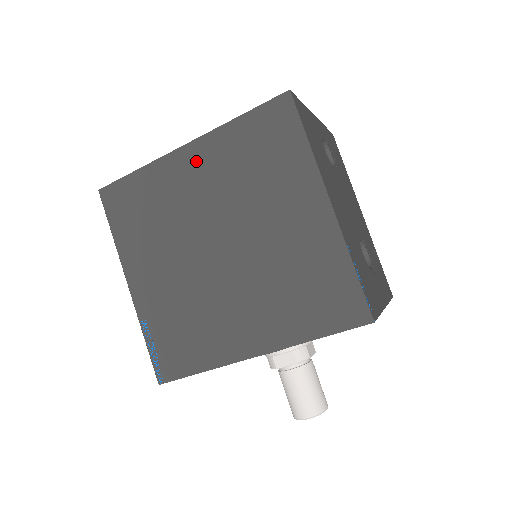
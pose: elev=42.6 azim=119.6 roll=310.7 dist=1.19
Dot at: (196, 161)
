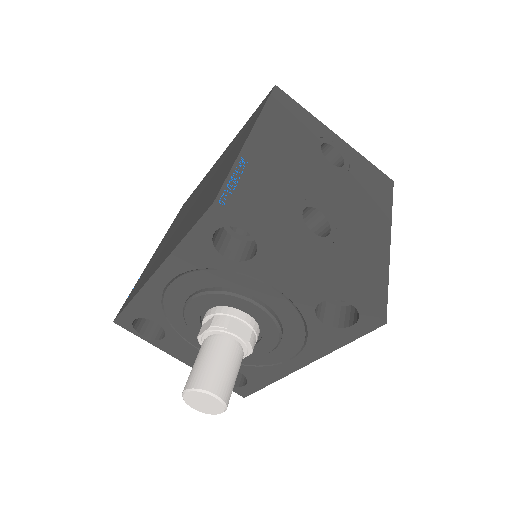
Dot at: (220, 158)
